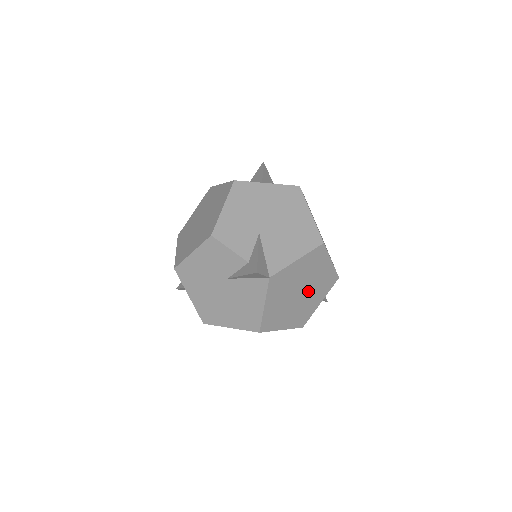
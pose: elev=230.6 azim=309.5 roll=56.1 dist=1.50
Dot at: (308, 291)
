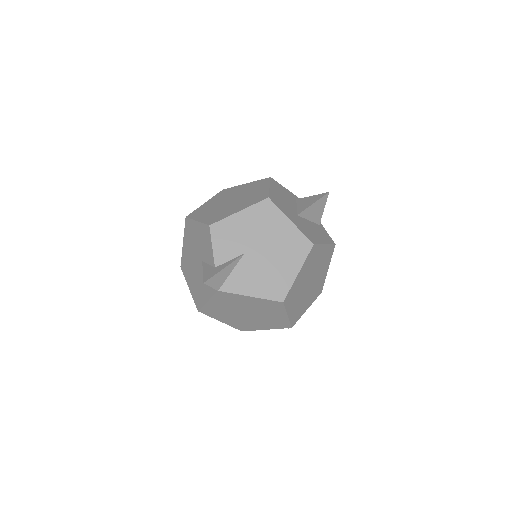
Dot at: (255, 317)
